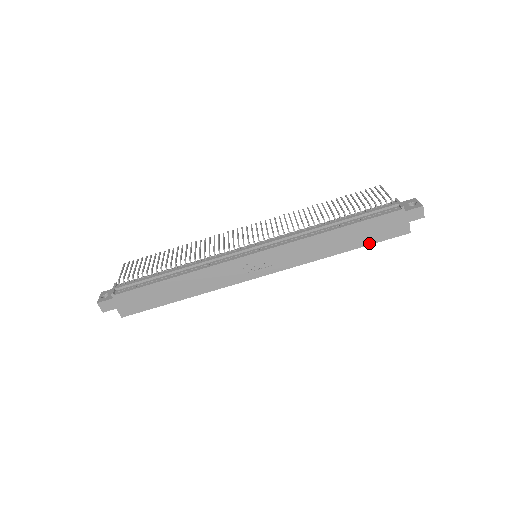
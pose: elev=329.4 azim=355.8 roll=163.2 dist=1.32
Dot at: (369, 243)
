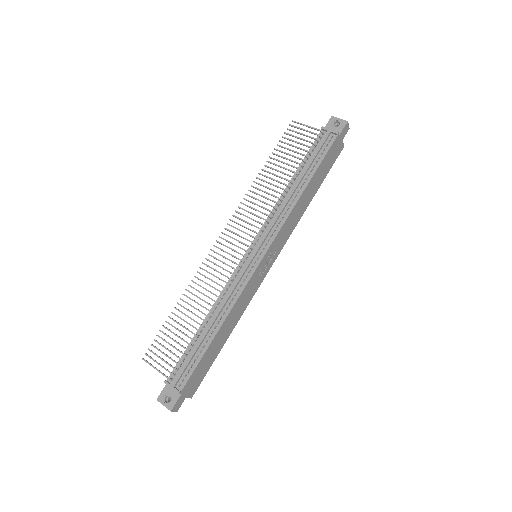
Dot at: (324, 177)
